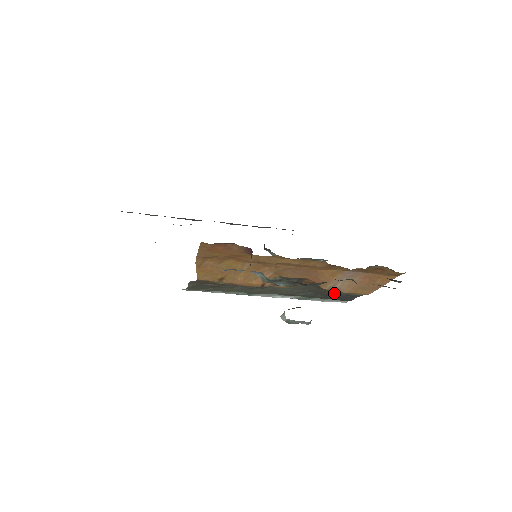
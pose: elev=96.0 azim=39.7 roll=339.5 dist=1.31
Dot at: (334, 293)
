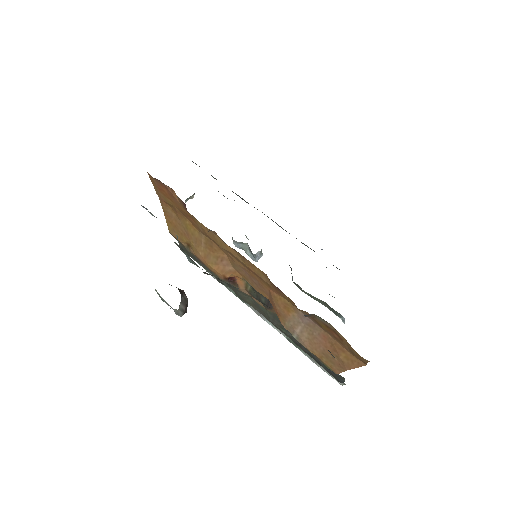
Dot at: occluded
